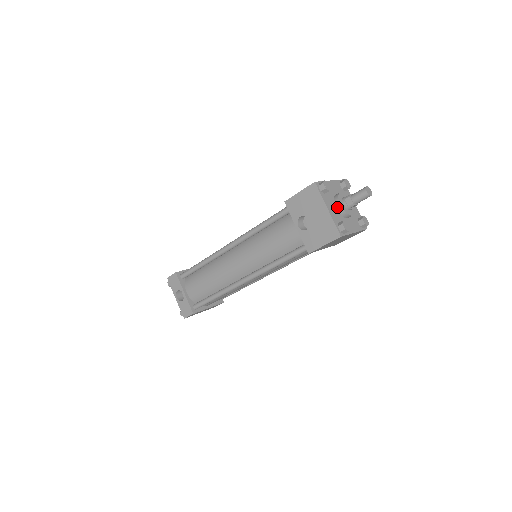
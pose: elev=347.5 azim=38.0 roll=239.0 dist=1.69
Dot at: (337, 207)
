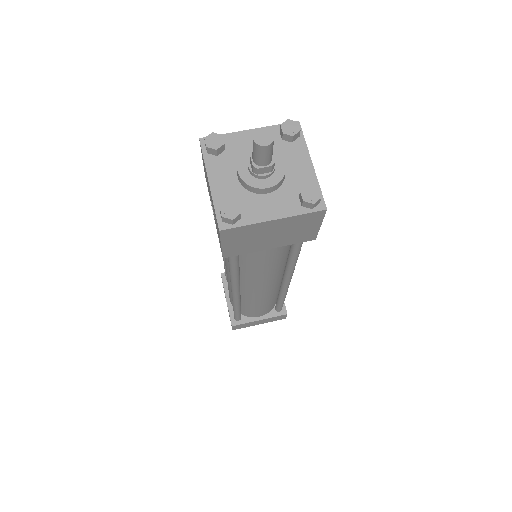
Dot at: (237, 176)
